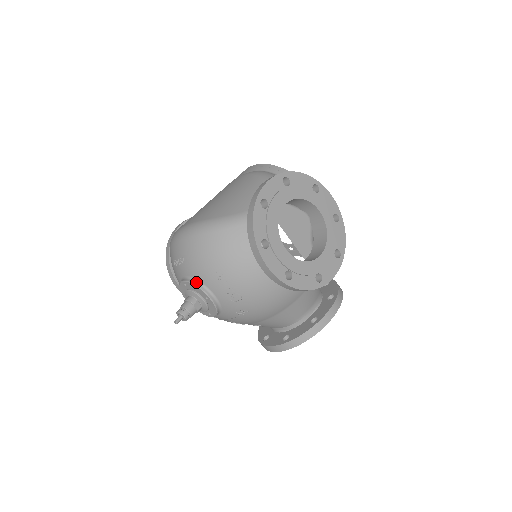
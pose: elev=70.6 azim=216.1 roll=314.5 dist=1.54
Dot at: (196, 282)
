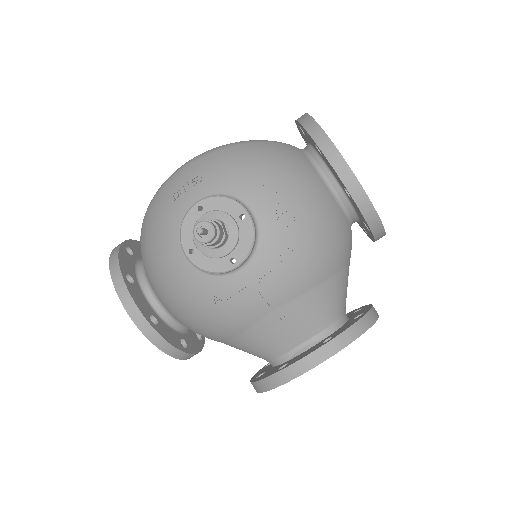
Dot at: (225, 196)
